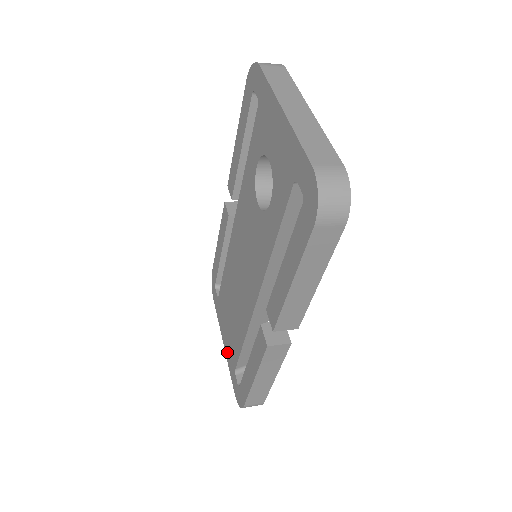
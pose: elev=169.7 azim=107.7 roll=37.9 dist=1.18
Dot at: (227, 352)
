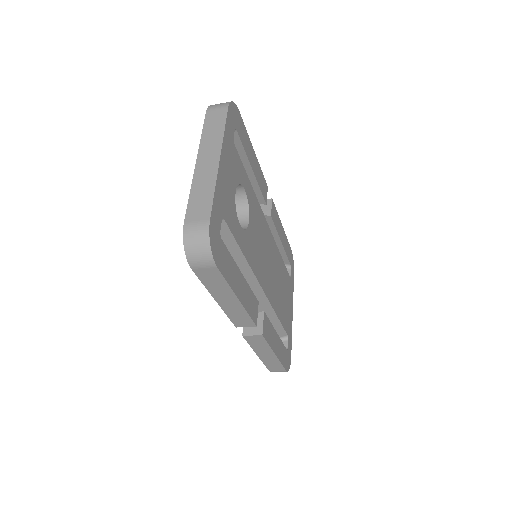
Dot at: occluded
